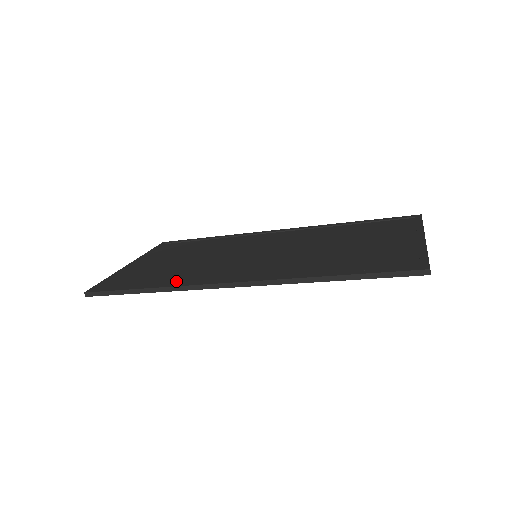
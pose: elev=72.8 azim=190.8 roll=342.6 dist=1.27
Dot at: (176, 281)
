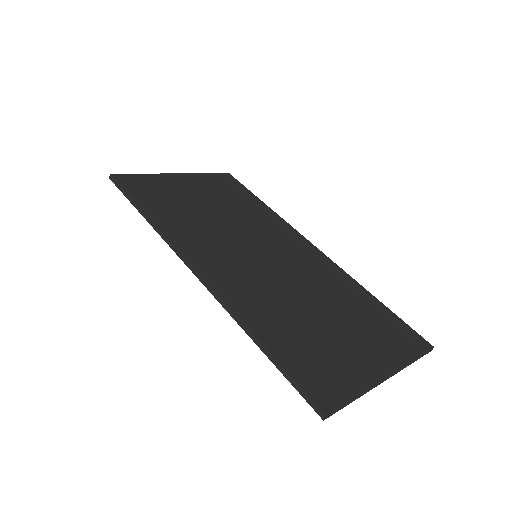
Dot at: (170, 225)
